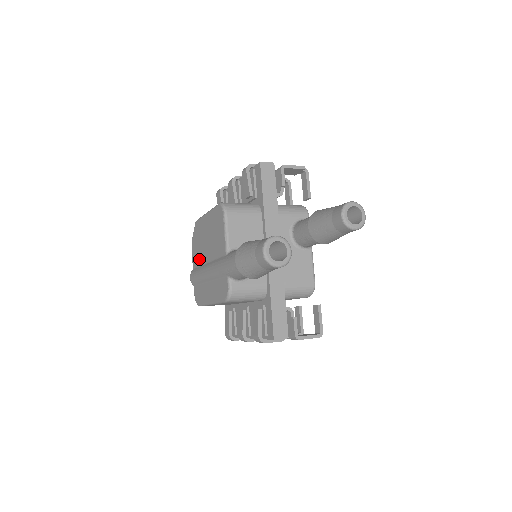
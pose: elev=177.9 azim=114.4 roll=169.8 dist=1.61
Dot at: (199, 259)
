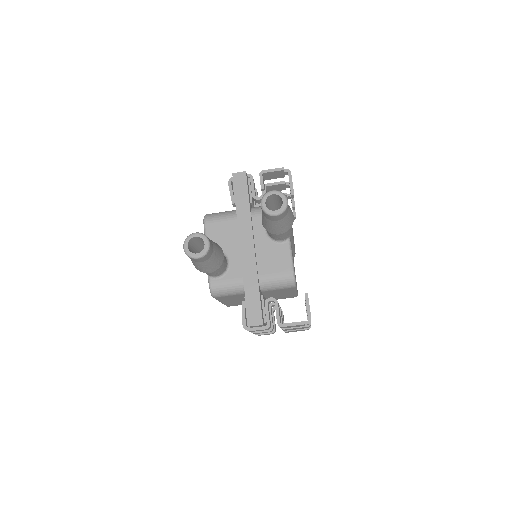
Dot at: occluded
